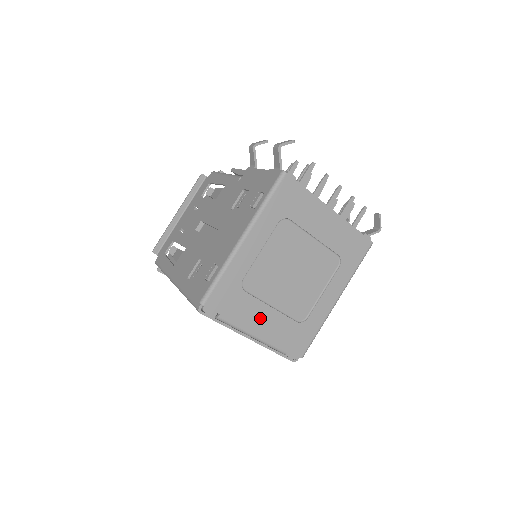
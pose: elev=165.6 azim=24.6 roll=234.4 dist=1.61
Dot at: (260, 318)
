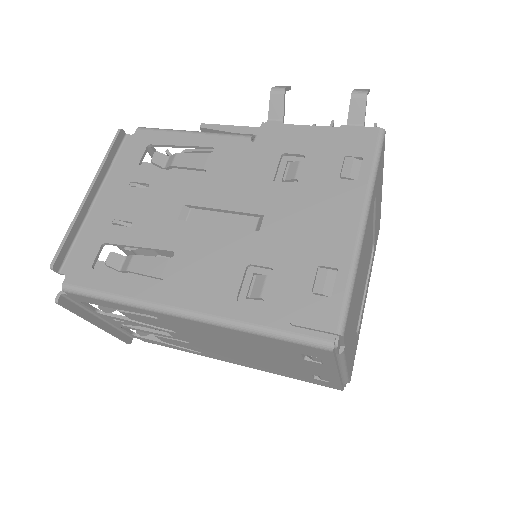
Dot at: (351, 340)
